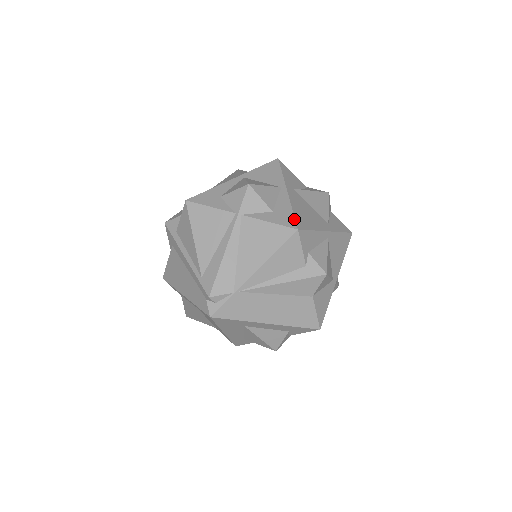
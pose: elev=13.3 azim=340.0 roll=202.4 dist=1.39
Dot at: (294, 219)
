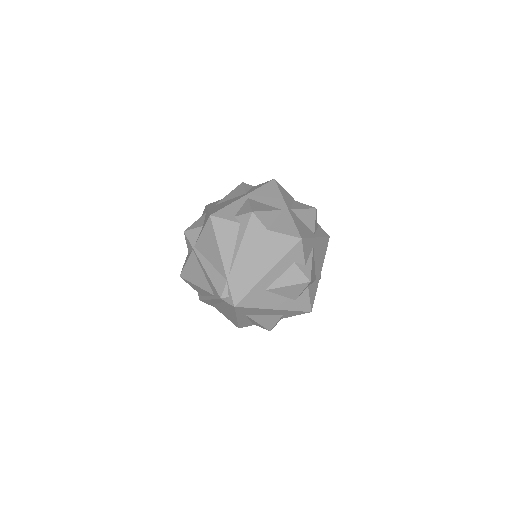
Dot at: occluded
